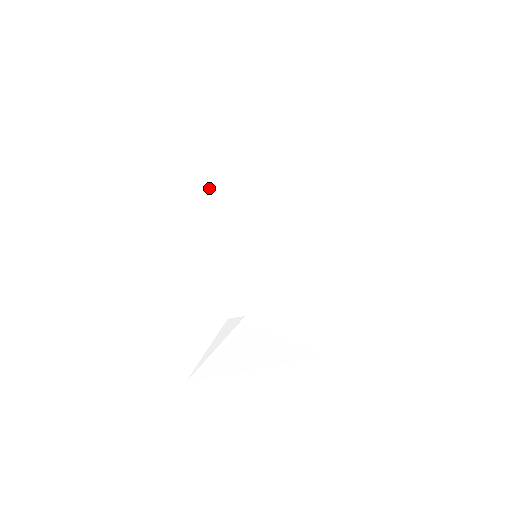
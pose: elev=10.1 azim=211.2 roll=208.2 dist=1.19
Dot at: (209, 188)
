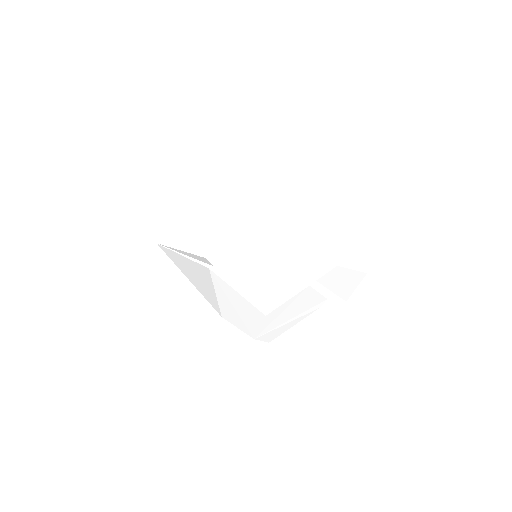
Dot at: (278, 217)
